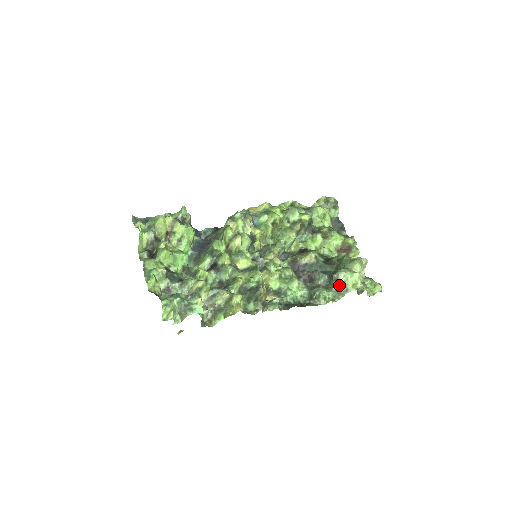
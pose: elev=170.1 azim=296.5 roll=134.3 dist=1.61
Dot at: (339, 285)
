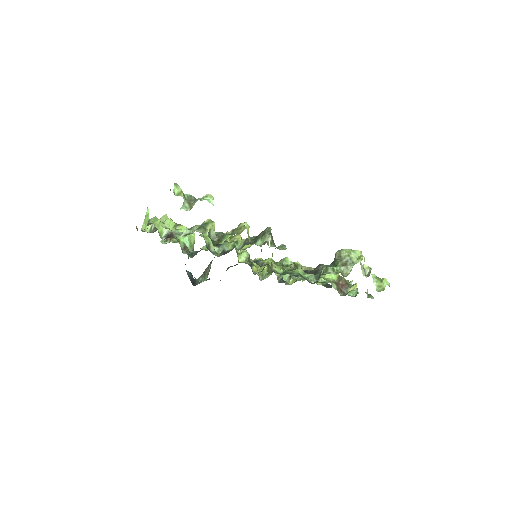
Dot at: (344, 260)
